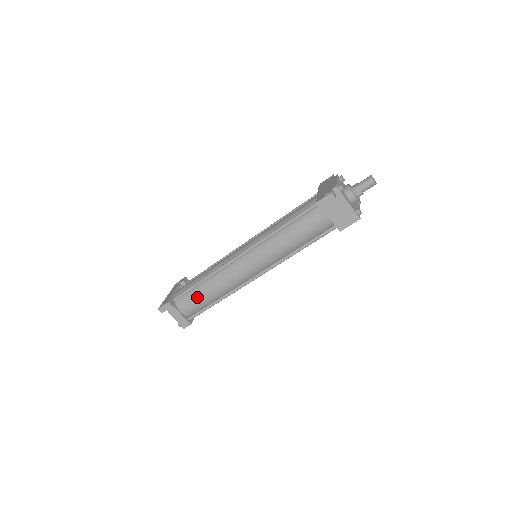
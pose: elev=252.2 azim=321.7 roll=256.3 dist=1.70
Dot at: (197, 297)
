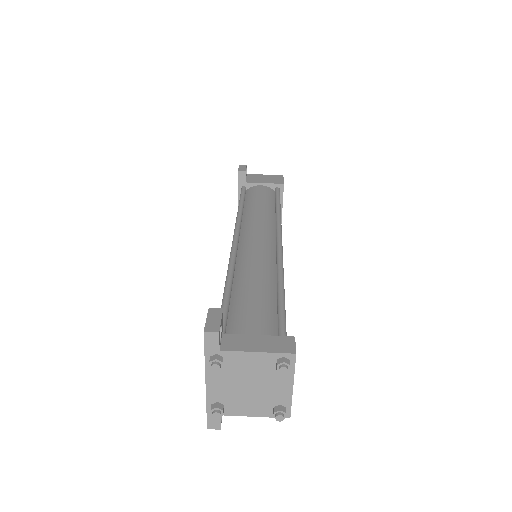
Dot at: (247, 301)
